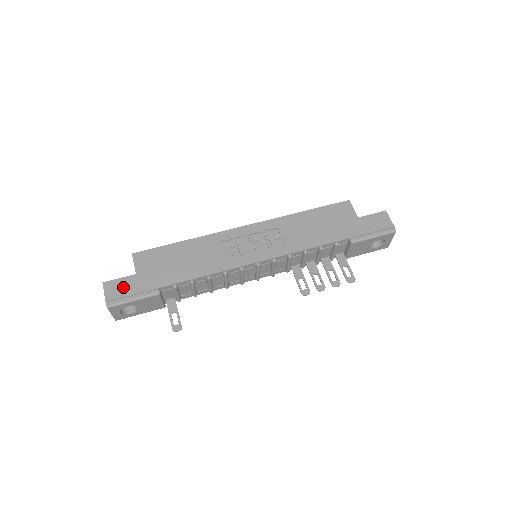
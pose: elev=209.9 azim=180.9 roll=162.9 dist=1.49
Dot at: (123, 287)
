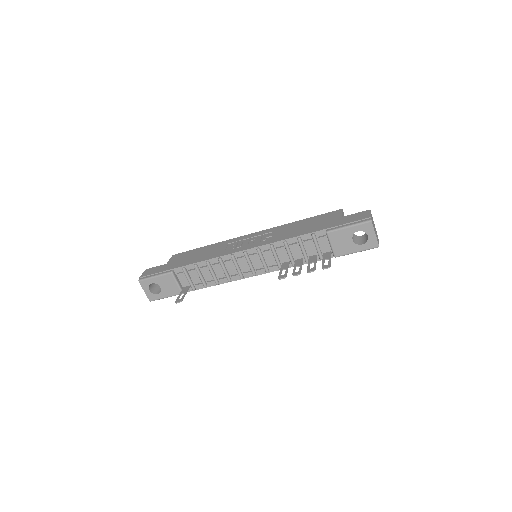
Dot at: (154, 270)
